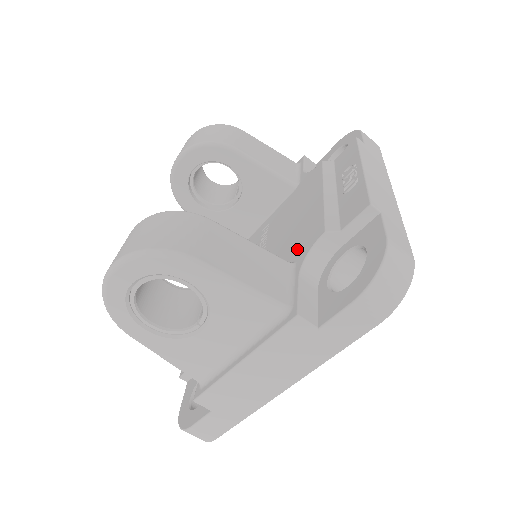
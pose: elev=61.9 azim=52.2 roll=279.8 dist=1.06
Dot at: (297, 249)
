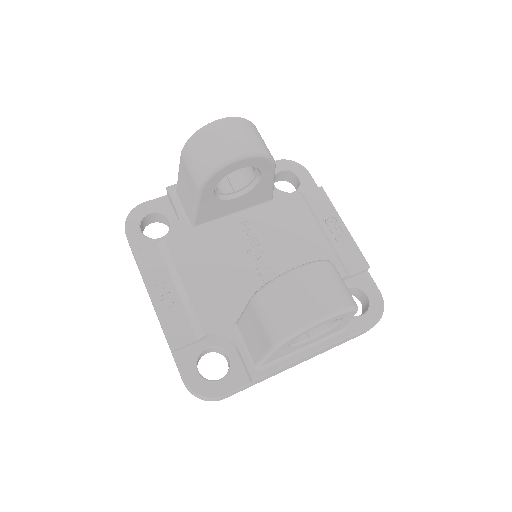
Dot at: occluded
